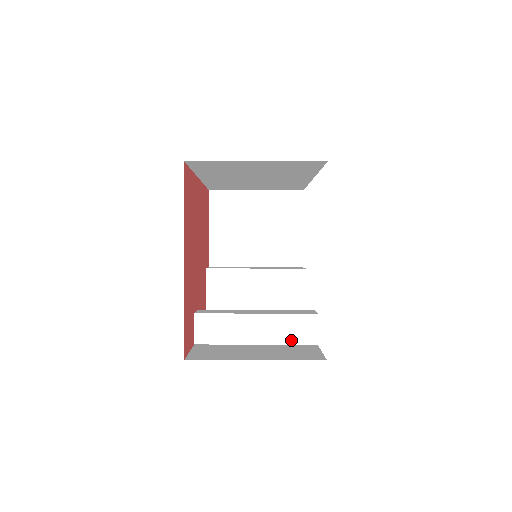
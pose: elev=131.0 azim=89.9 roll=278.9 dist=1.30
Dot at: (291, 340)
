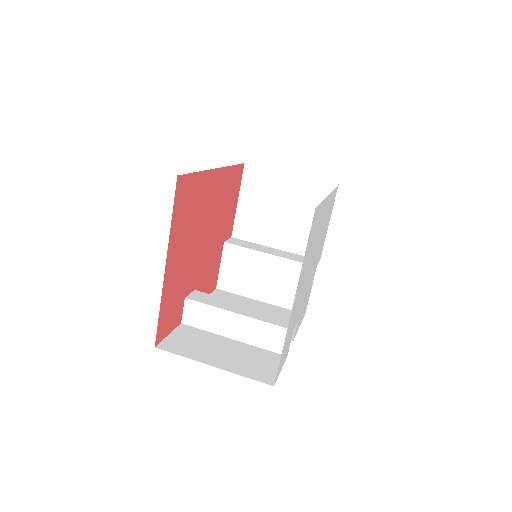
Dot at: (264, 345)
